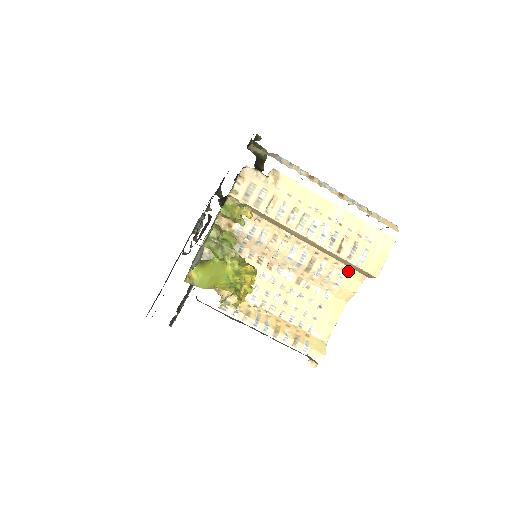
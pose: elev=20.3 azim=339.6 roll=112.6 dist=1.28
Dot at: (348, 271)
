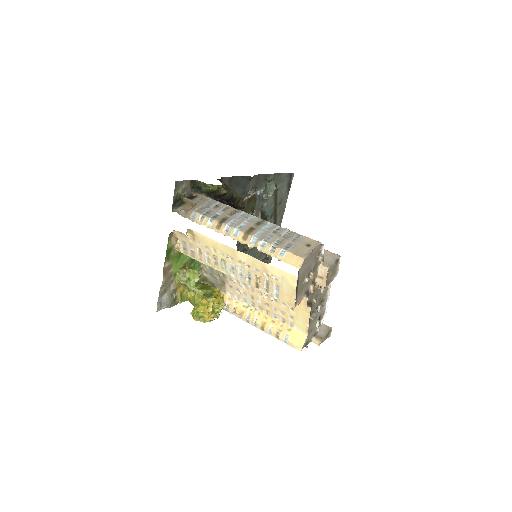
Dot at: occluded
